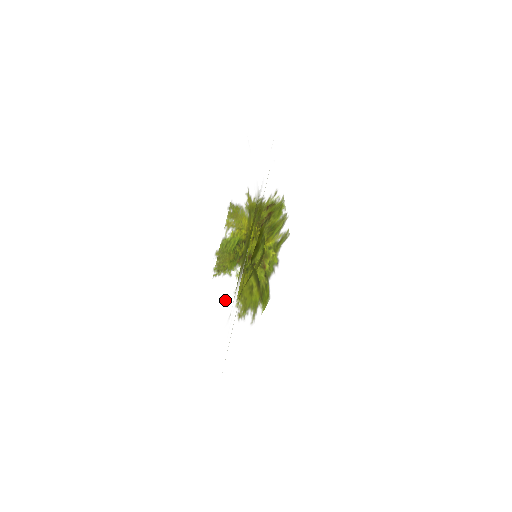
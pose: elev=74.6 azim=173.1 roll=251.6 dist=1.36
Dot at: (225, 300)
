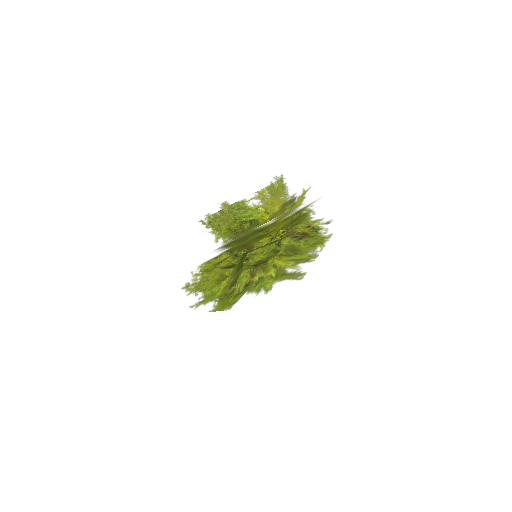
Dot at: (189, 256)
